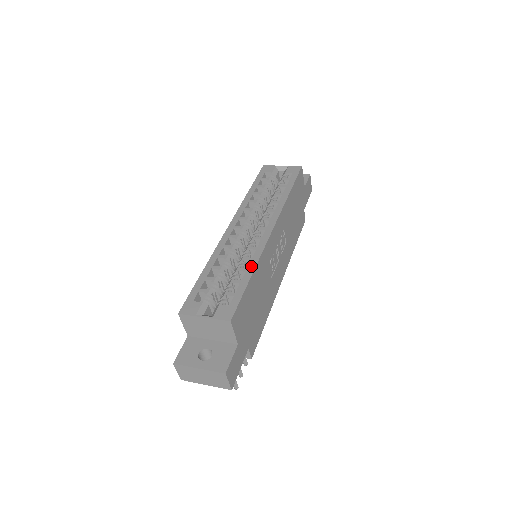
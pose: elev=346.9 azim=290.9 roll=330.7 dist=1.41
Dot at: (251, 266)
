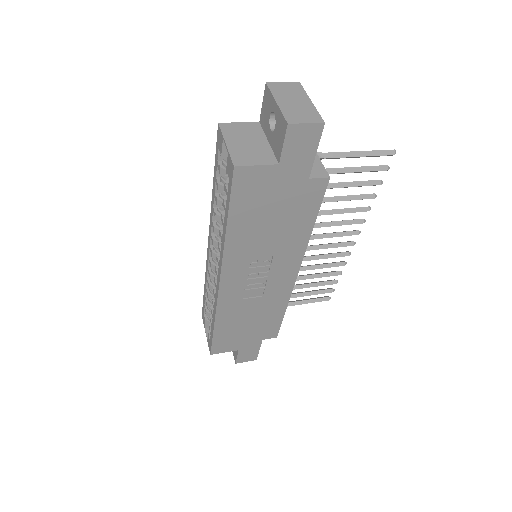
Dot at: (213, 316)
